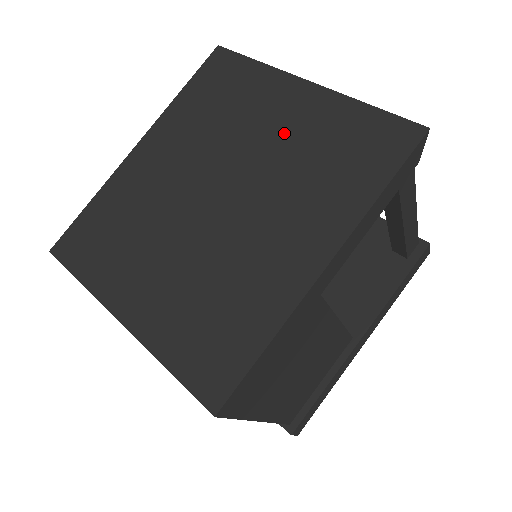
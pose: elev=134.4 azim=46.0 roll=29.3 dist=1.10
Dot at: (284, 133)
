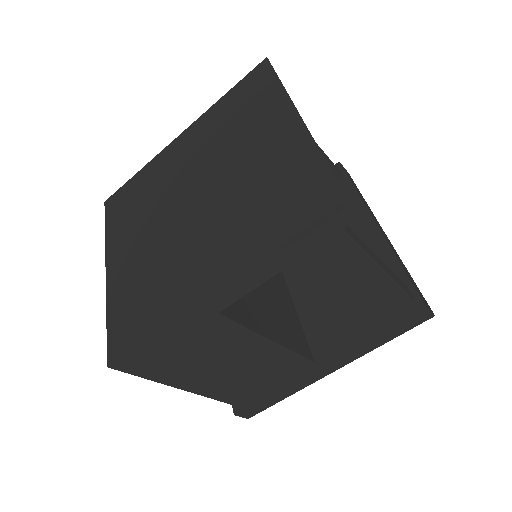
Dot at: (257, 160)
